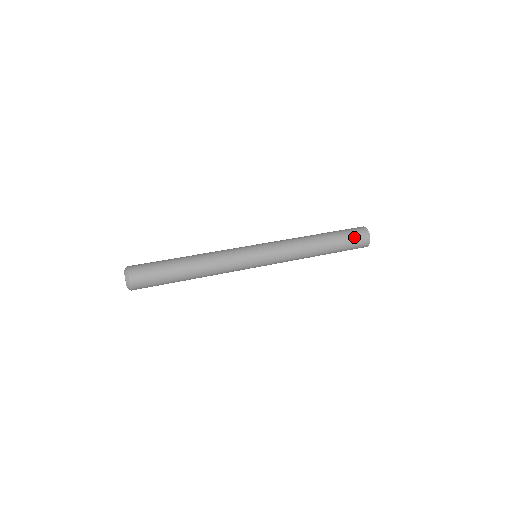
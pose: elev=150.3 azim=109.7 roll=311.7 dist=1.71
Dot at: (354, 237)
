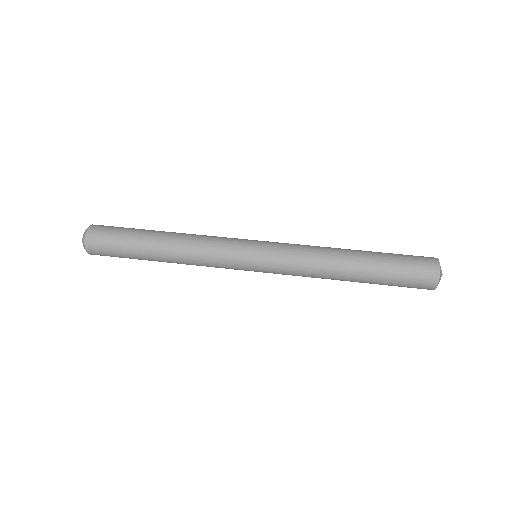
Dot at: (409, 279)
